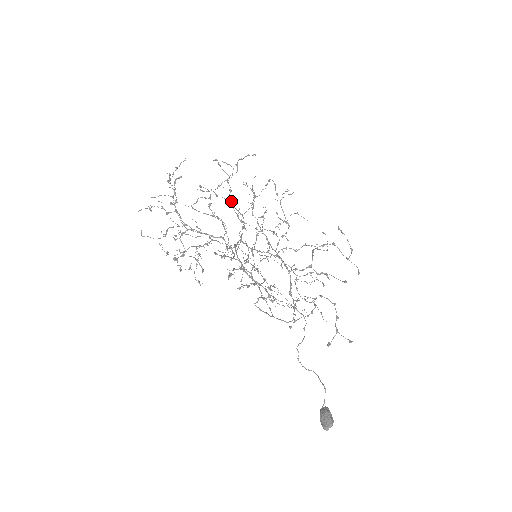
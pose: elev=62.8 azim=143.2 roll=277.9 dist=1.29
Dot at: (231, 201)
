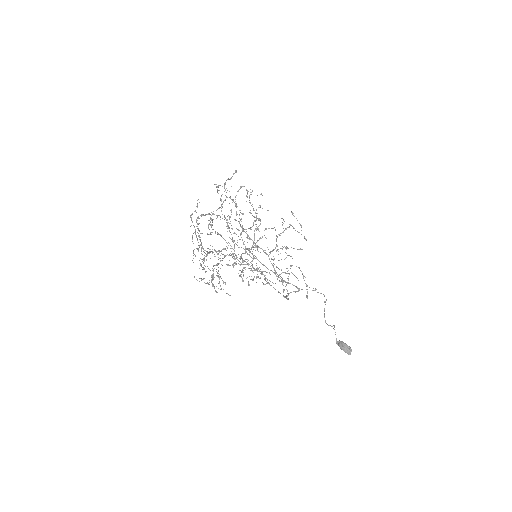
Dot at: occluded
